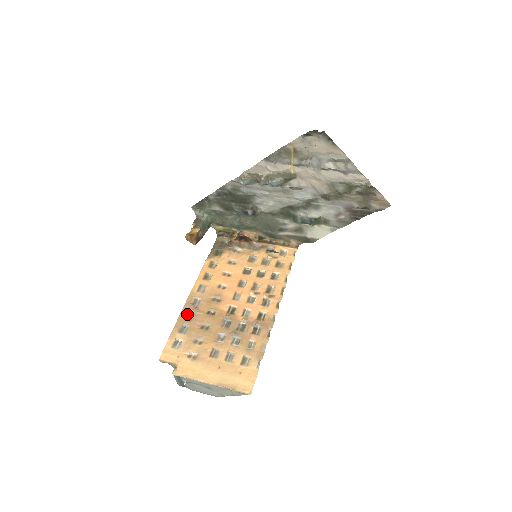
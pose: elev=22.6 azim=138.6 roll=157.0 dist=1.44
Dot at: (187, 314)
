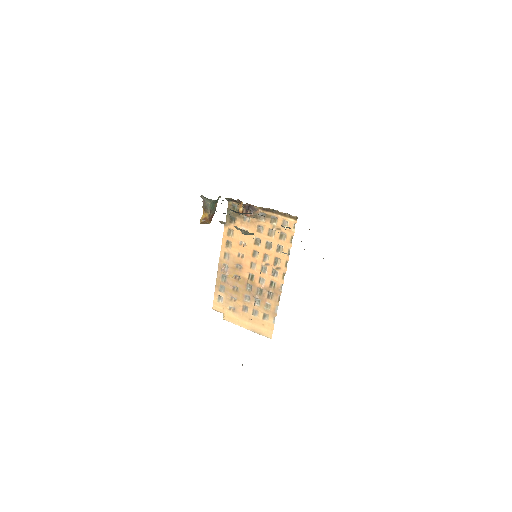
Dot at: (221, 277)
